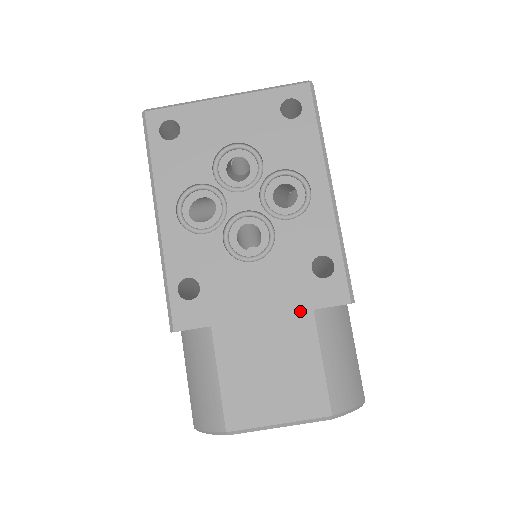
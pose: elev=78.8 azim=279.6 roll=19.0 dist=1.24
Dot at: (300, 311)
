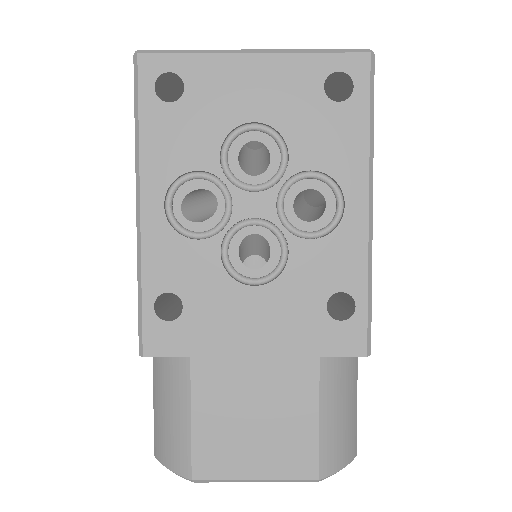
Dot at: (303, 356)
